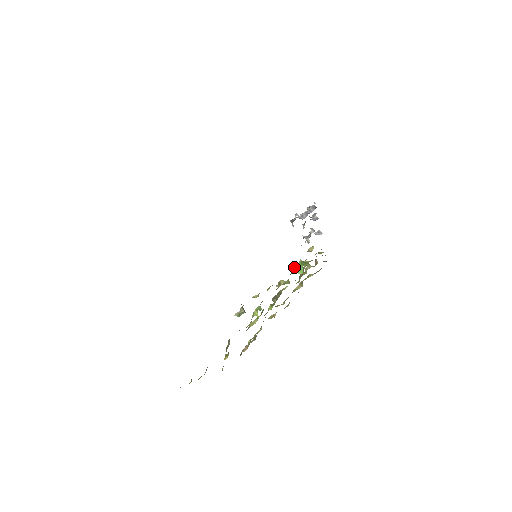
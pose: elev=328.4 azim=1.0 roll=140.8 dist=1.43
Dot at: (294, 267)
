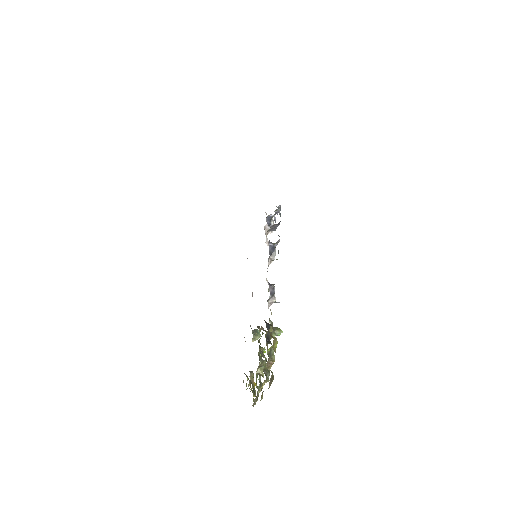
Dot at: occluded
